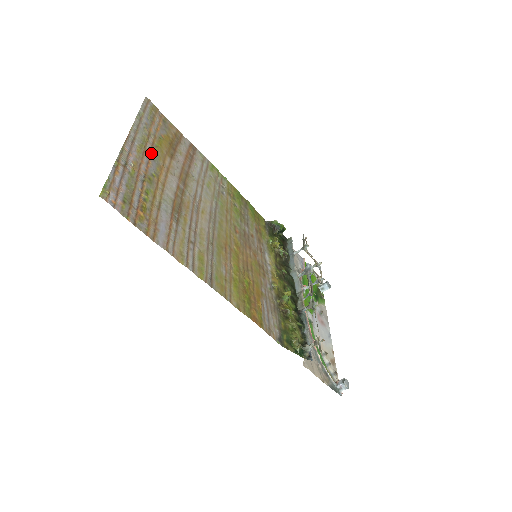
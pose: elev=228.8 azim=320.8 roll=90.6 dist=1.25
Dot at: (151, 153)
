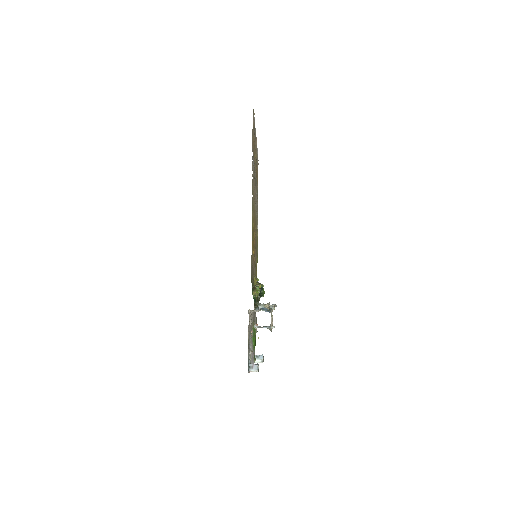
Dot at: occluded
